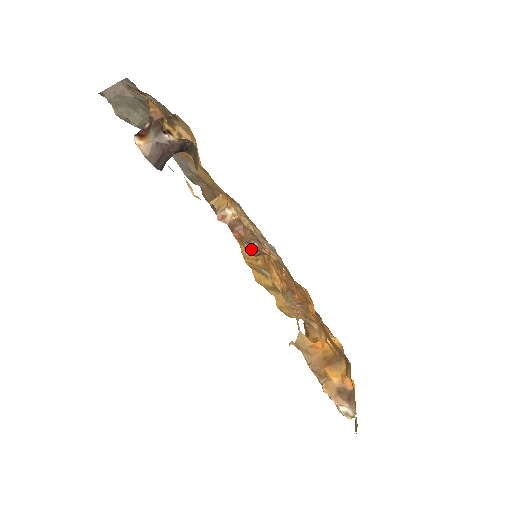
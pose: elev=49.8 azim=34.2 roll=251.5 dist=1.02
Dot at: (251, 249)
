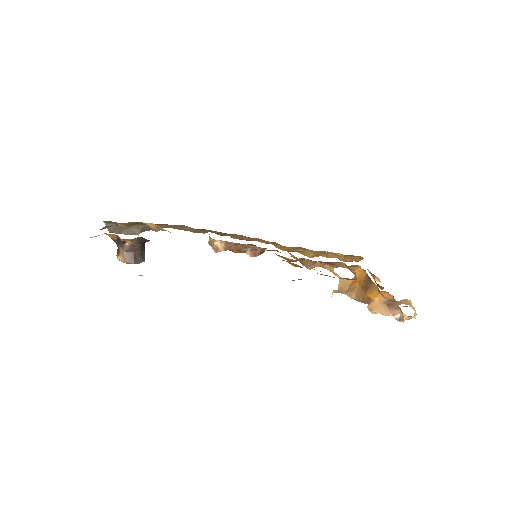
Dot at: (251, 253)
